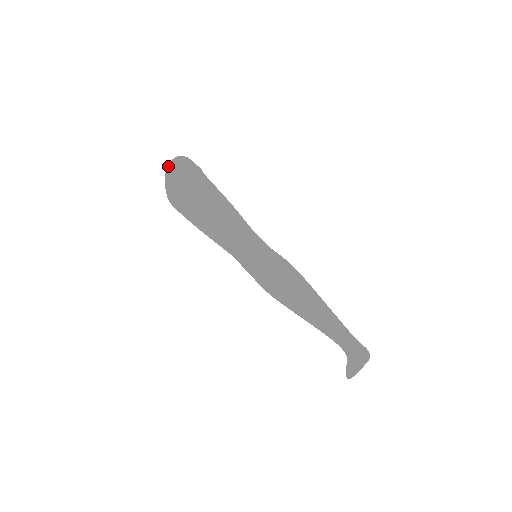
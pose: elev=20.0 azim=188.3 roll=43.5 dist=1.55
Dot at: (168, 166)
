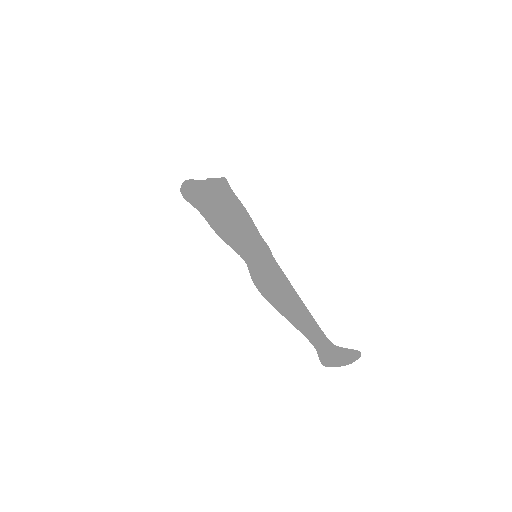
Dot at: (181, 193)
